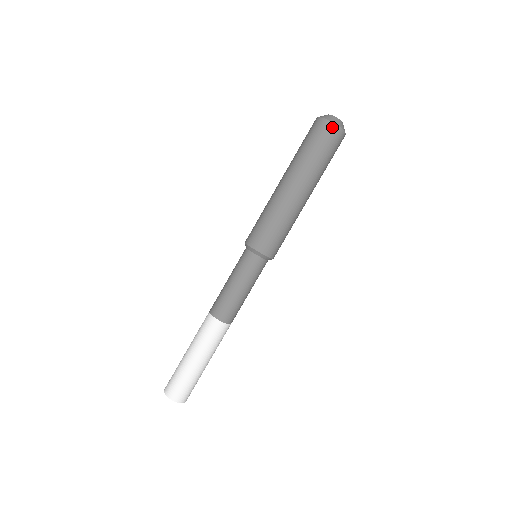
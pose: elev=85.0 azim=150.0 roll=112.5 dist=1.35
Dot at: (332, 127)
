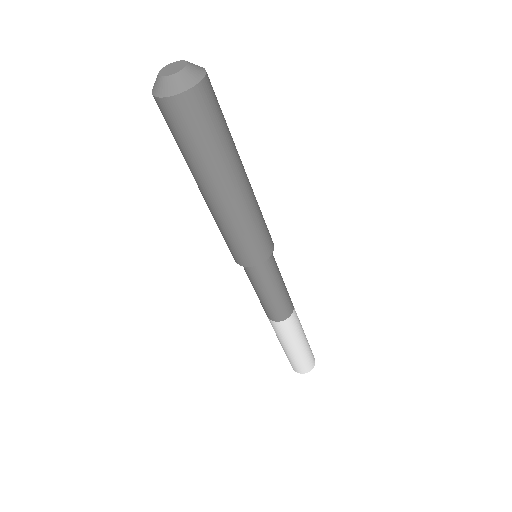
Dot at: (174, 103)
